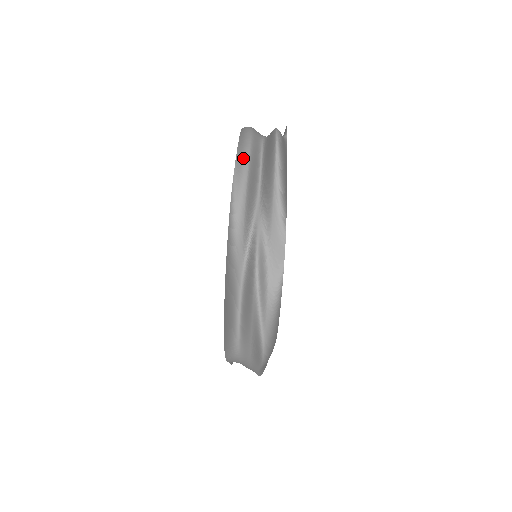
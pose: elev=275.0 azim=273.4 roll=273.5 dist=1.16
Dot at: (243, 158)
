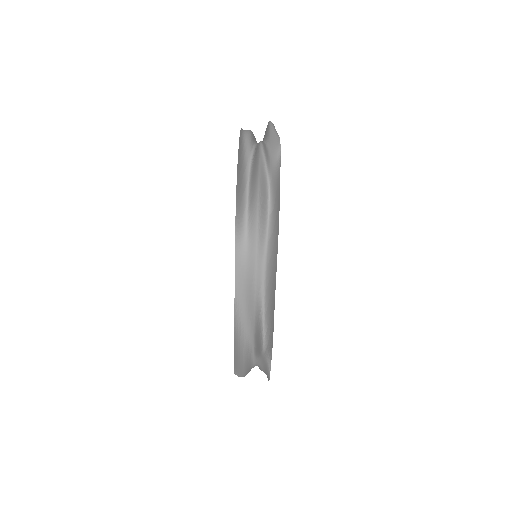
Dot at: occluded
